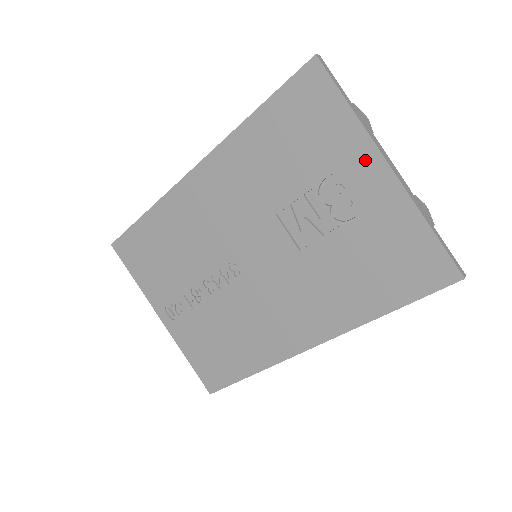
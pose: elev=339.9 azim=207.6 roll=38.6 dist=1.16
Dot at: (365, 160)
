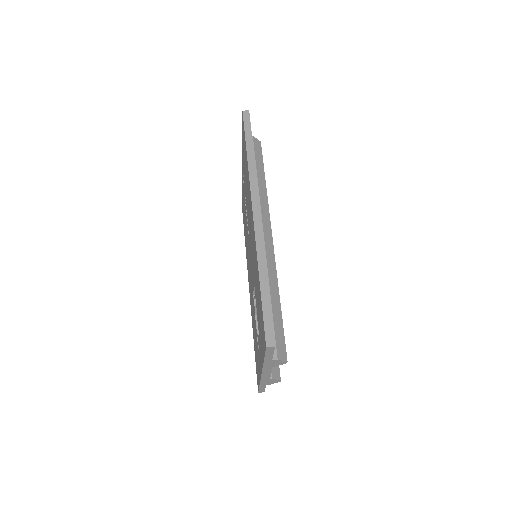
Dot at: occluded
